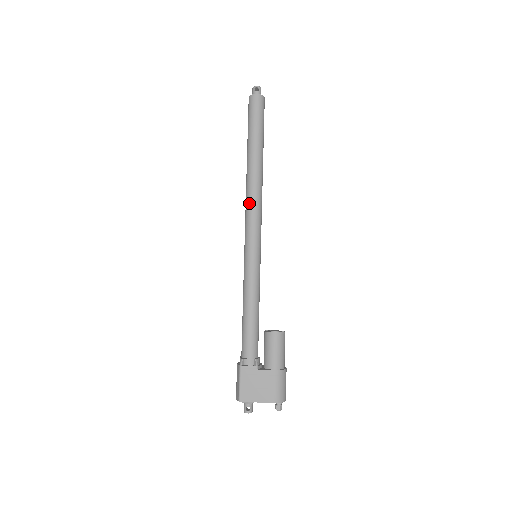
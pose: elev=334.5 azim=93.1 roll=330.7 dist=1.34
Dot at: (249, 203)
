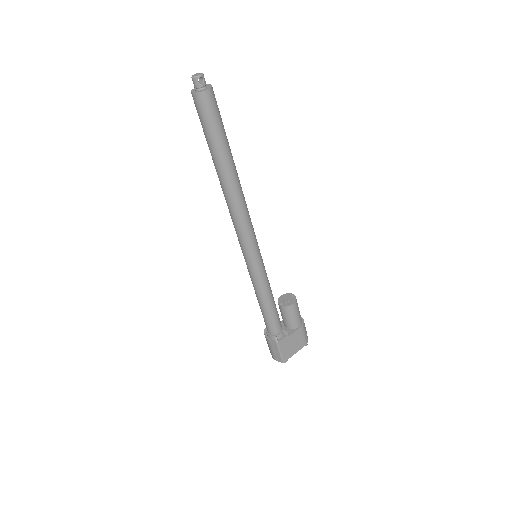
Dot at: (240, 218)
